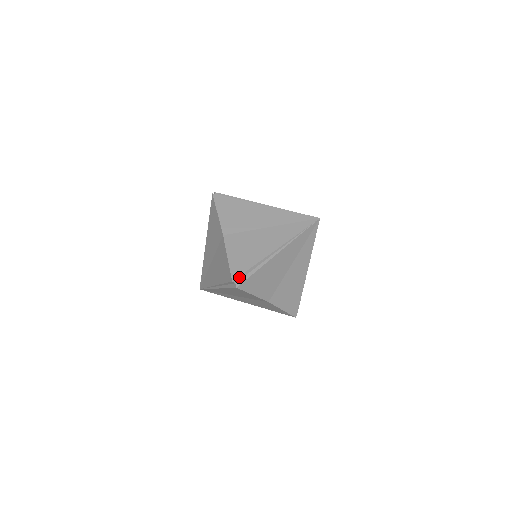
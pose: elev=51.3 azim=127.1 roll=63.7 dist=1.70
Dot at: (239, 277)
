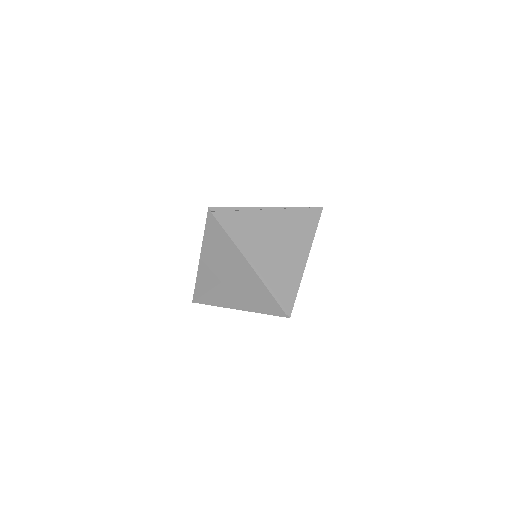
Dot at: (217, 208)
